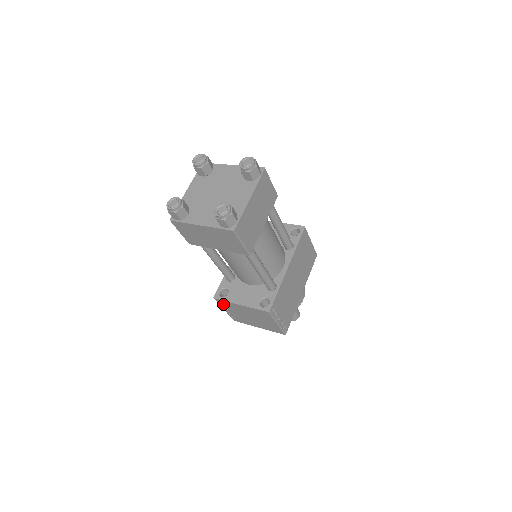
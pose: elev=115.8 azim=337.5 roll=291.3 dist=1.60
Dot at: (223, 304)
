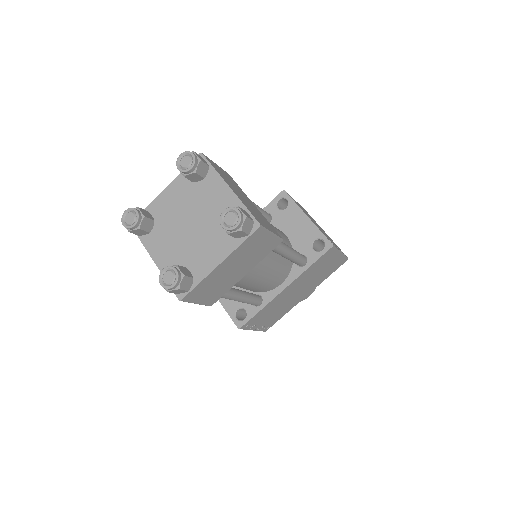
Dot at: occluded
